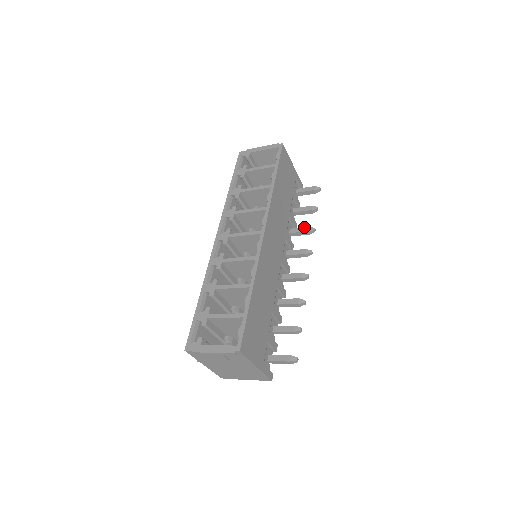
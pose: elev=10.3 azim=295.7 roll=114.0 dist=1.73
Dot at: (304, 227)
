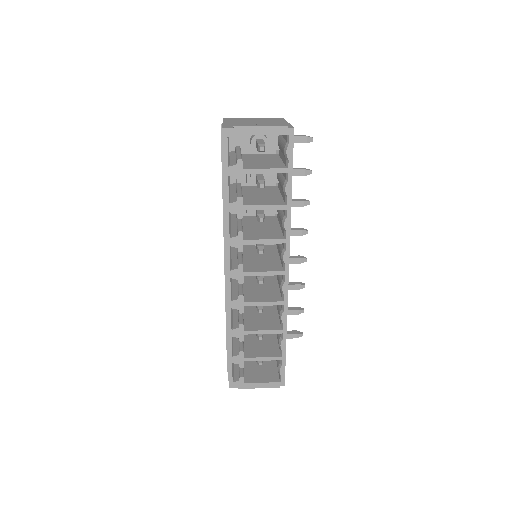
Dot at: (298, 201)
